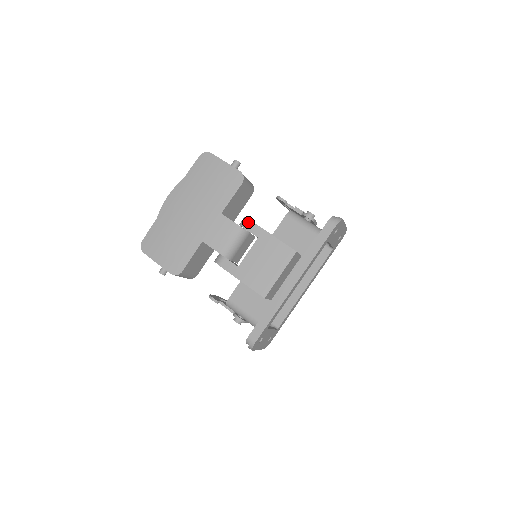
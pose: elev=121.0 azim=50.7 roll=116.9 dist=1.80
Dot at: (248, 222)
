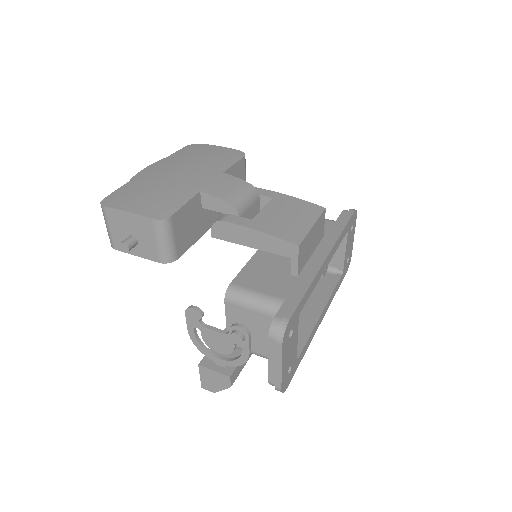
Dot at: occluded
